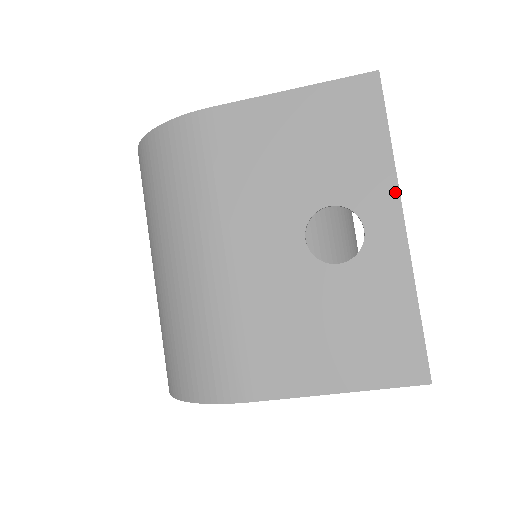
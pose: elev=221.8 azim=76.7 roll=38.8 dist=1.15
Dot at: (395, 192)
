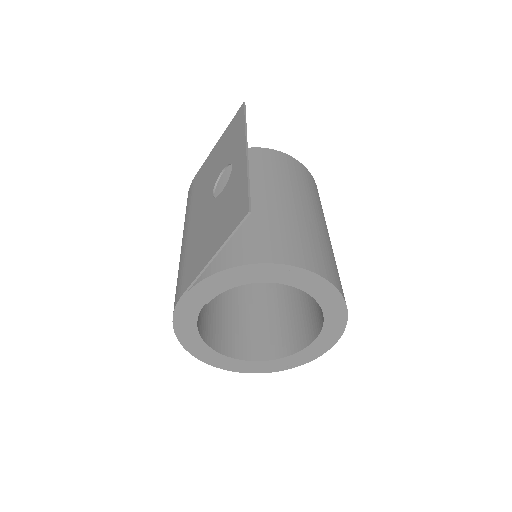
Dot at: (244, 139)
